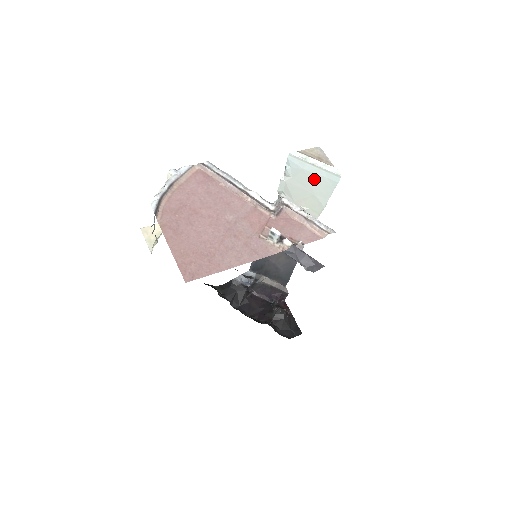
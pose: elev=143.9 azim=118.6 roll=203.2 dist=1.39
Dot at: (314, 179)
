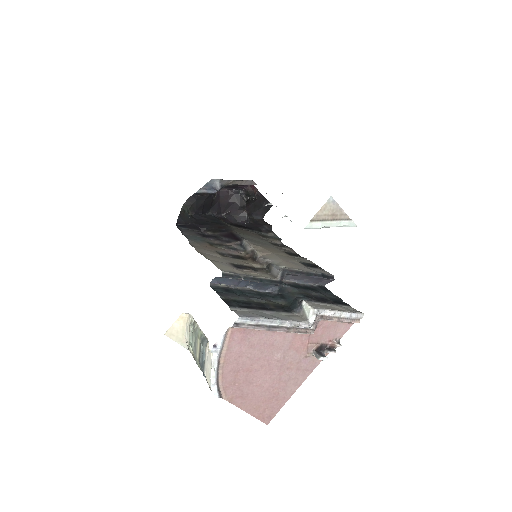
Dot at: occluded
